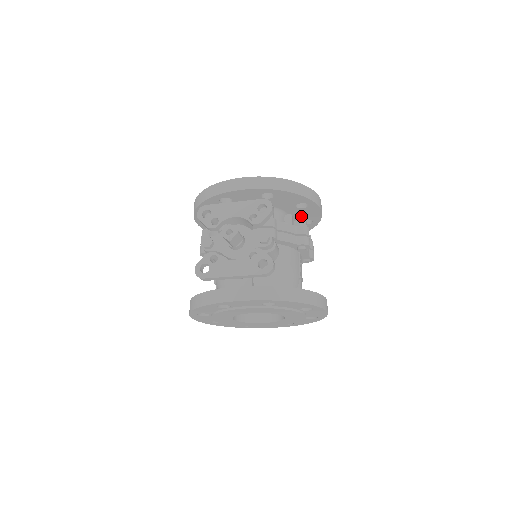
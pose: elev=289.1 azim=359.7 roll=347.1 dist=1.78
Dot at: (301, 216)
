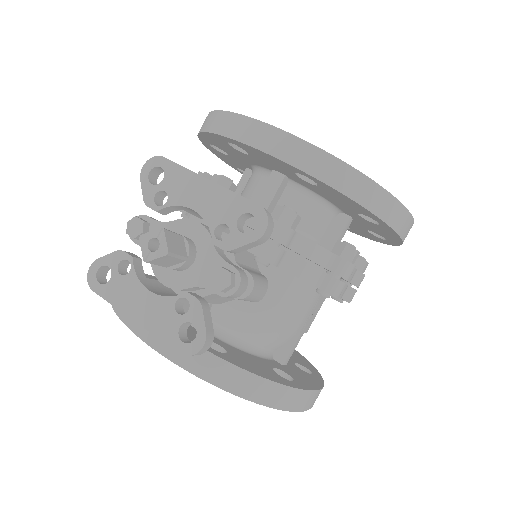
Dot at: (367, 225)
